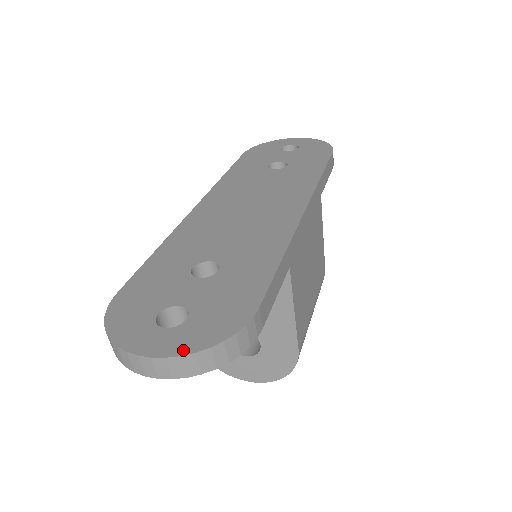
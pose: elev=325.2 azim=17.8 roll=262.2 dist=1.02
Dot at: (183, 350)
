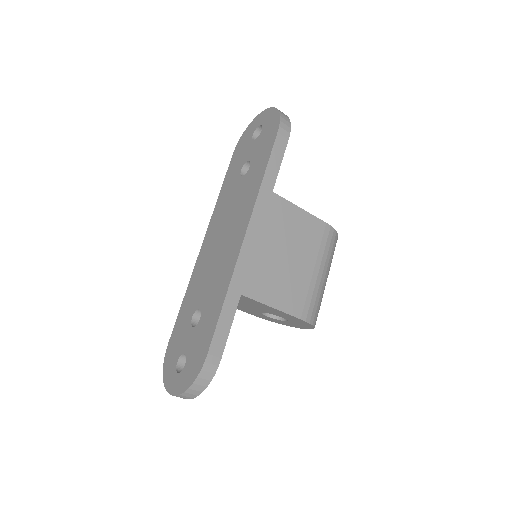
Dot at: (181, 390)
